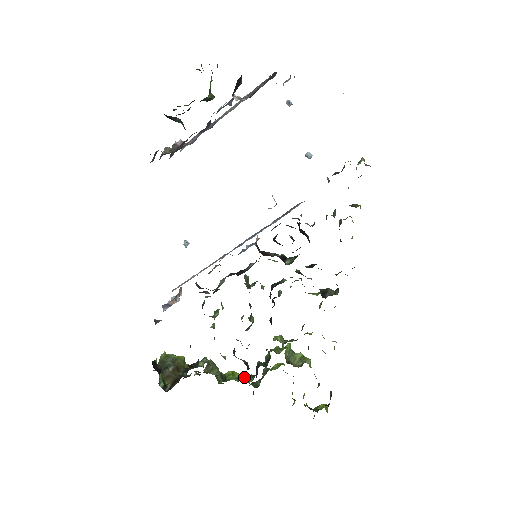
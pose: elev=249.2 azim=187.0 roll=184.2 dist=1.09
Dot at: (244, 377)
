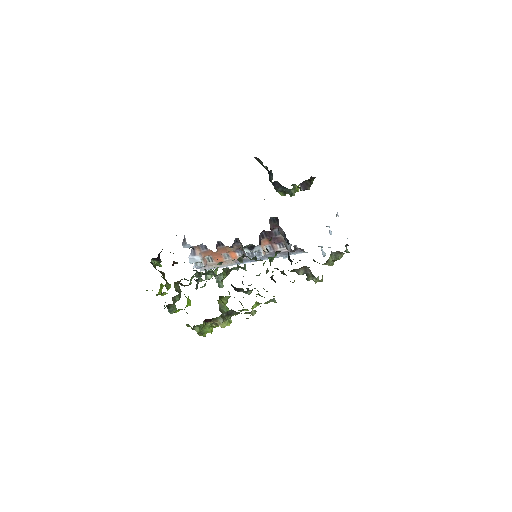
Dot at: occluded
